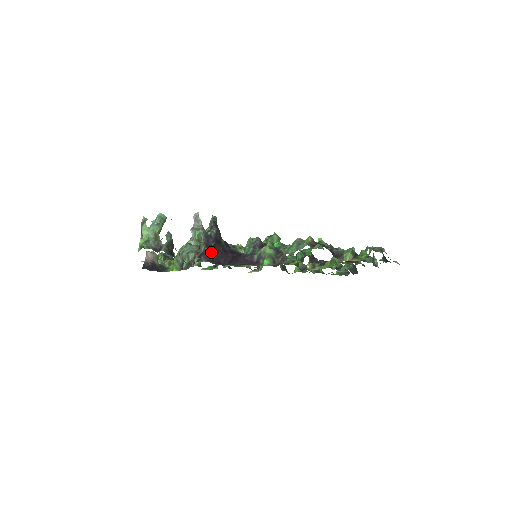
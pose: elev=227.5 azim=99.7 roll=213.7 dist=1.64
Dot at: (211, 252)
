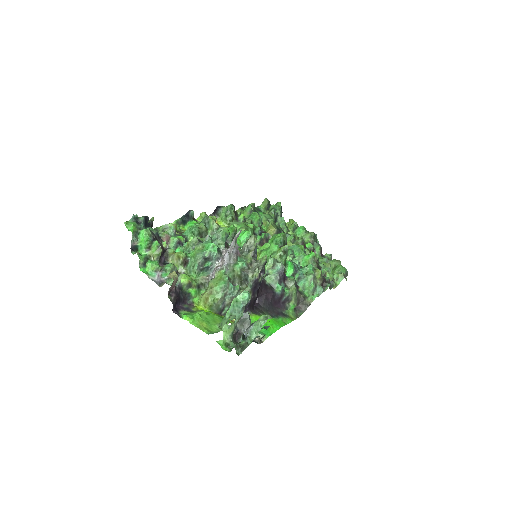
Dot at: occluded
